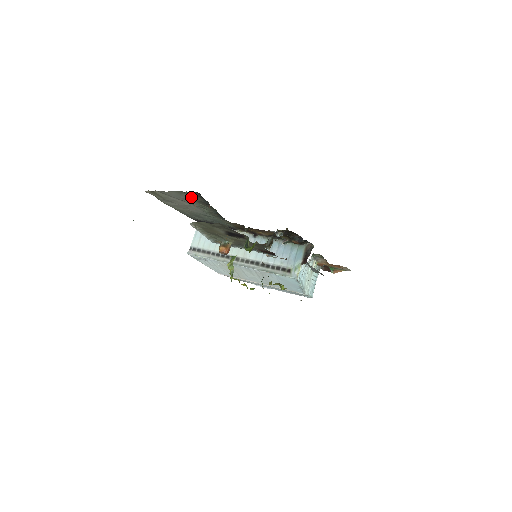
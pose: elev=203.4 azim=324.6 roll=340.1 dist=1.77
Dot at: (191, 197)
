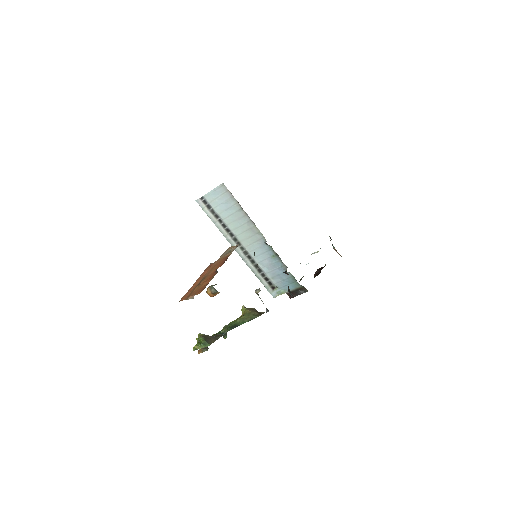
Dot at: occluded
